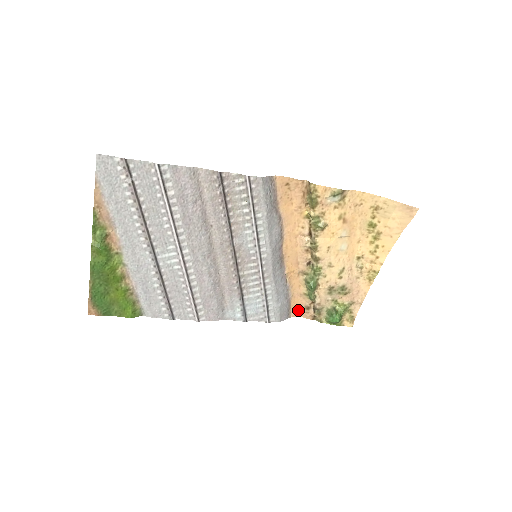
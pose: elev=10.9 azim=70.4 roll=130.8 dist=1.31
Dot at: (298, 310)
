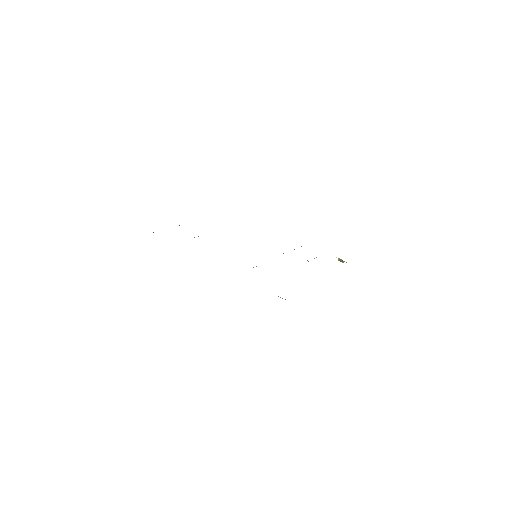
Dot at: occluded
